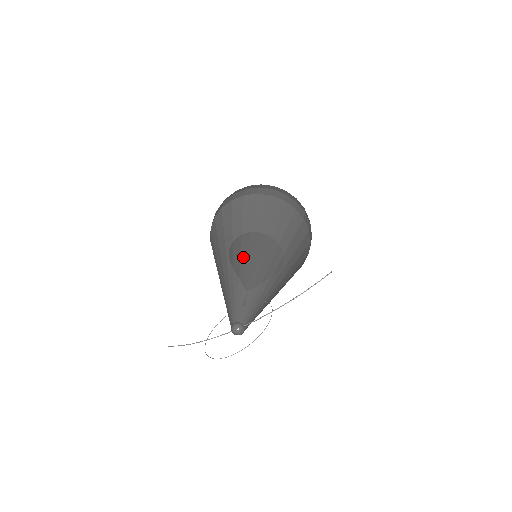
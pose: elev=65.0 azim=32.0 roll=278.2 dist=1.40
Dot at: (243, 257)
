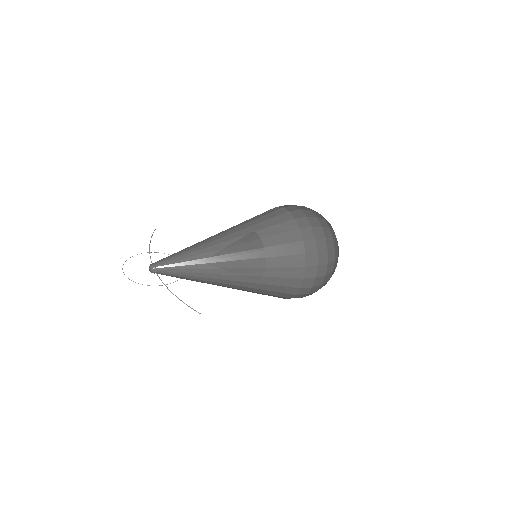
Dot at: (220, 245)
